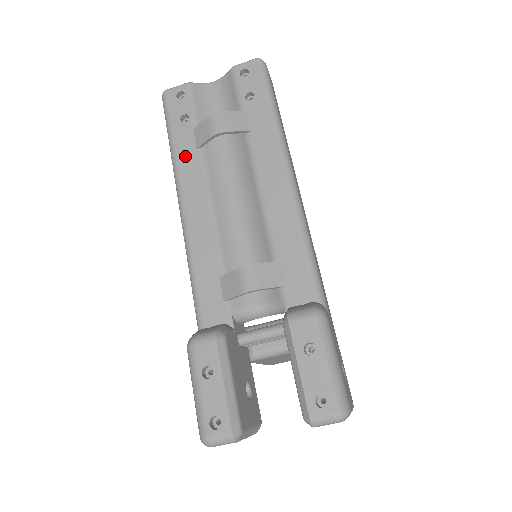
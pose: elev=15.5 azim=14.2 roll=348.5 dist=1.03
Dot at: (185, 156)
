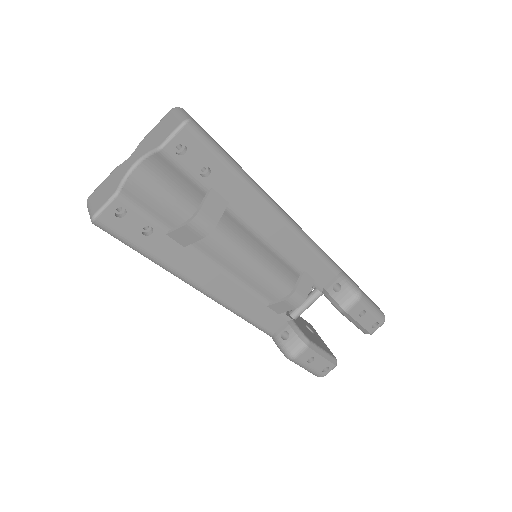
Dot at: (177, 260)
